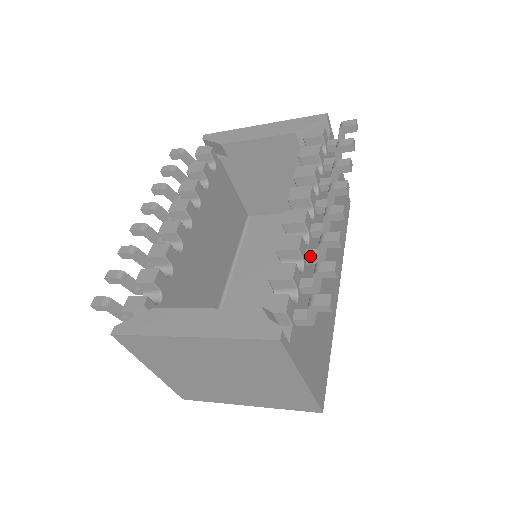
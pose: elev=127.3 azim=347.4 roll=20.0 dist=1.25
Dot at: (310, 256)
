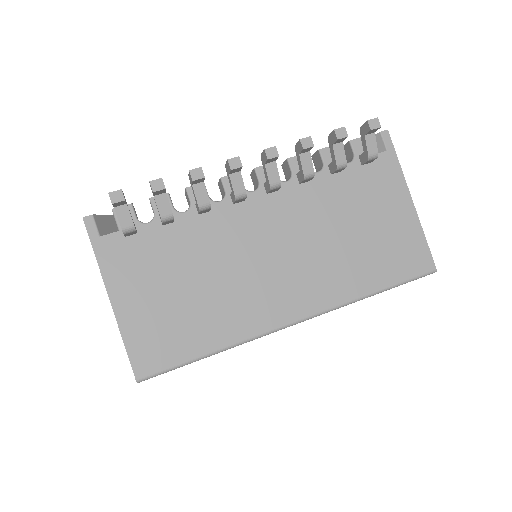
Dot at: occluded
